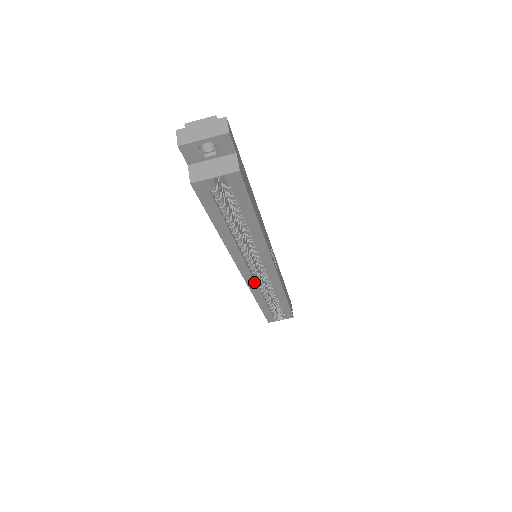
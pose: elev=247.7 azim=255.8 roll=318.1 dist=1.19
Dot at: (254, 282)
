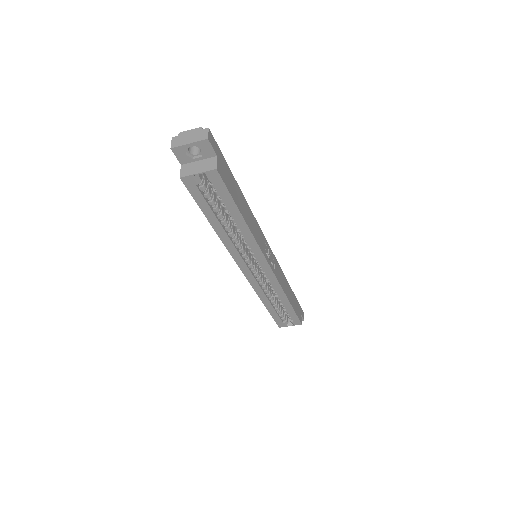
Dot at: (254, 279)
